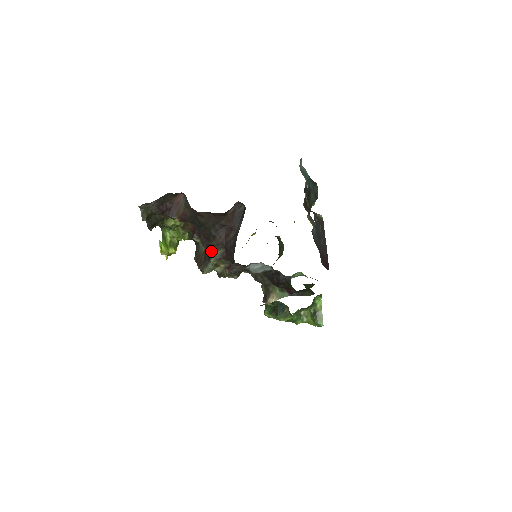
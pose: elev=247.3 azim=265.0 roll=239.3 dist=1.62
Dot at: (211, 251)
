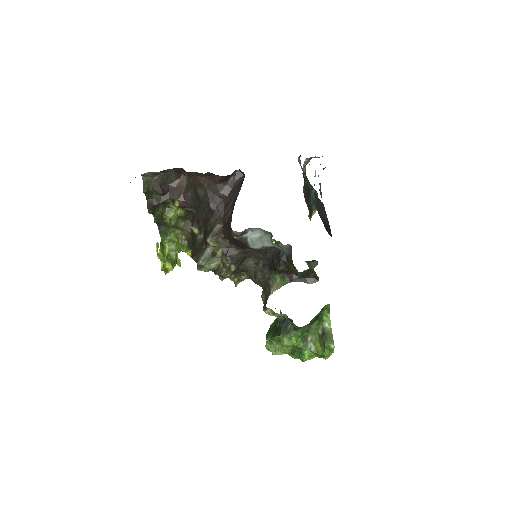
Dot at: (208, 231)
